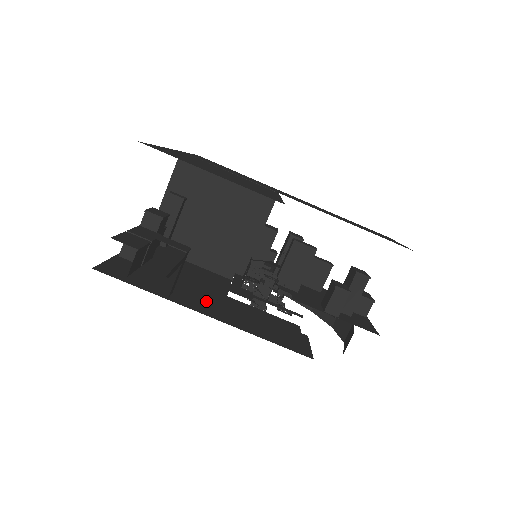
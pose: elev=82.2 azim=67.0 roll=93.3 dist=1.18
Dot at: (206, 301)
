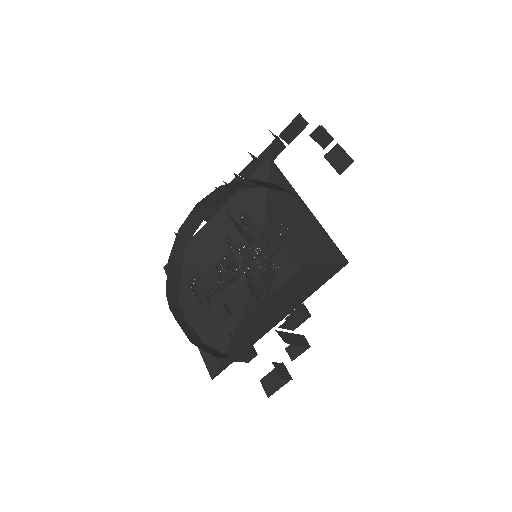
Dot at: occluded
